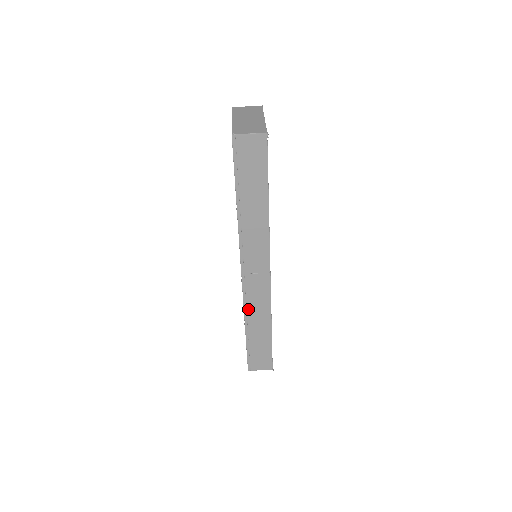
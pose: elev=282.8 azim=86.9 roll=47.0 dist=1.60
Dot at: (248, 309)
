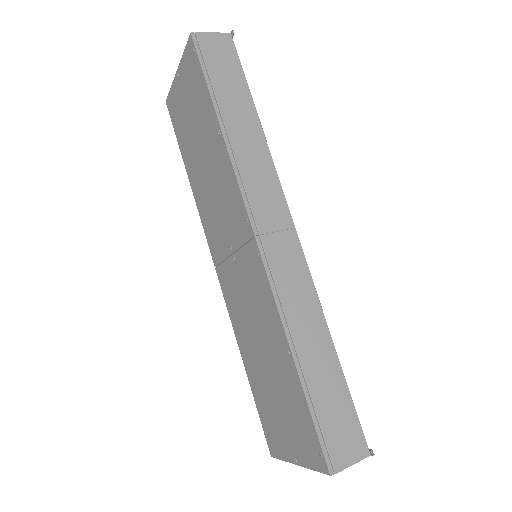
Dot at: (285, 308)
